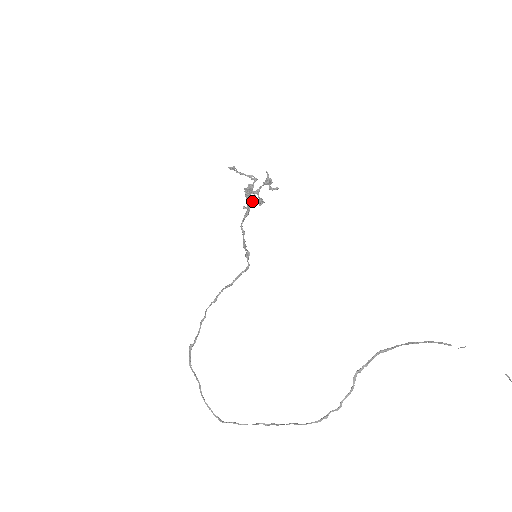
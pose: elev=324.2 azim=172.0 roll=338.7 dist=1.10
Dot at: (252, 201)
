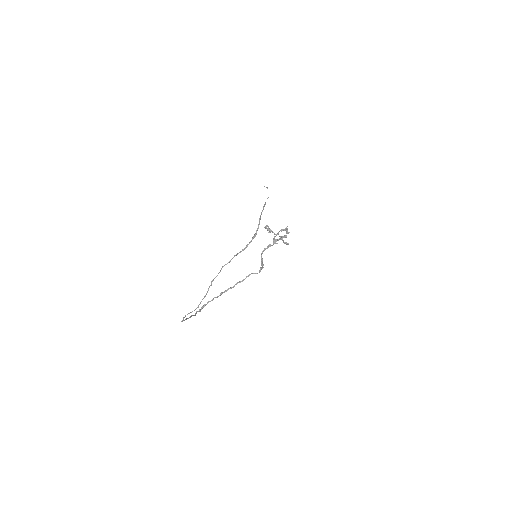
Dot at: (277, 243)
